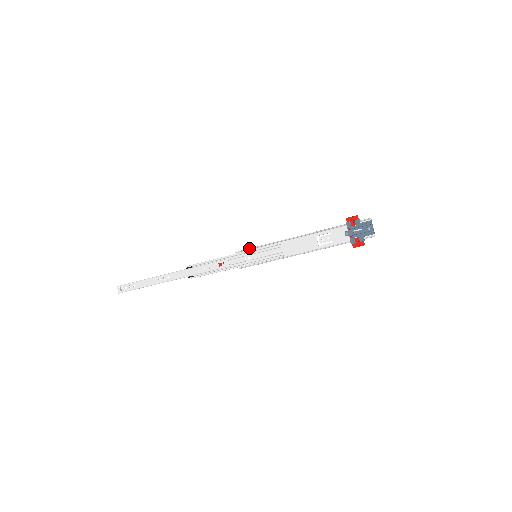
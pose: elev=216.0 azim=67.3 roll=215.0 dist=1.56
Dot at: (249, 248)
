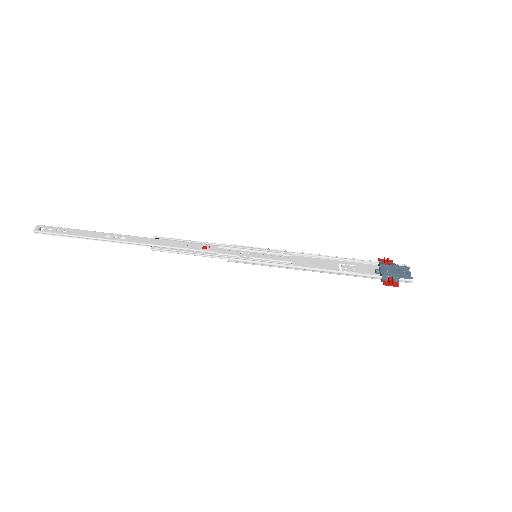
Dot at: occluded
